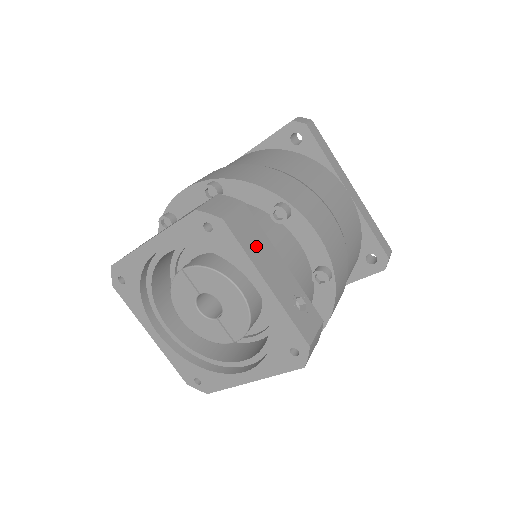
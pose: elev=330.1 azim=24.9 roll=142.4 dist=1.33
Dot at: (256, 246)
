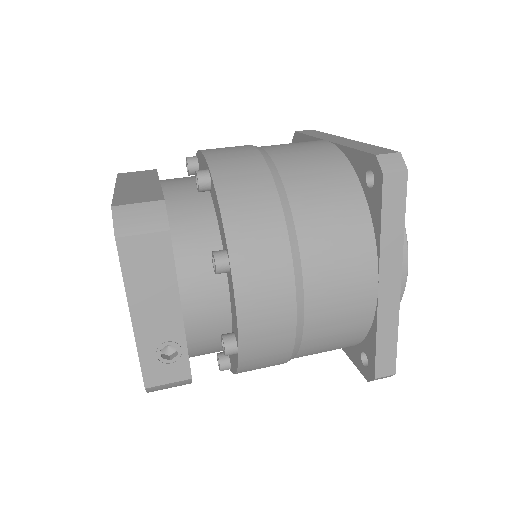
Dot at: (147, 279)
